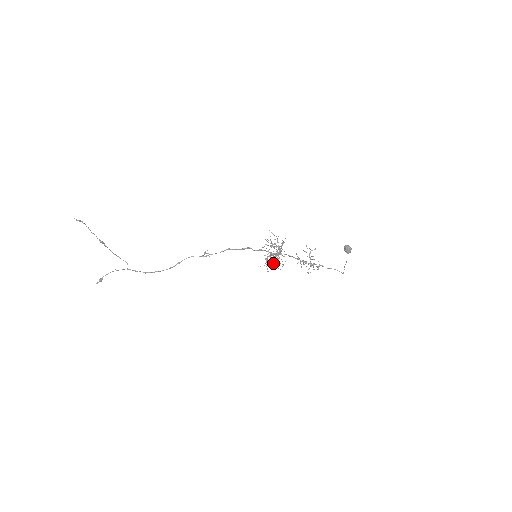
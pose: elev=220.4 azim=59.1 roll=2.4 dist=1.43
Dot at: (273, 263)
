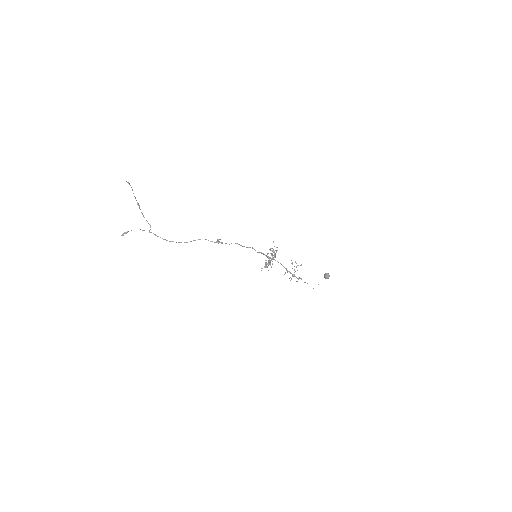
Dot at: occluded
